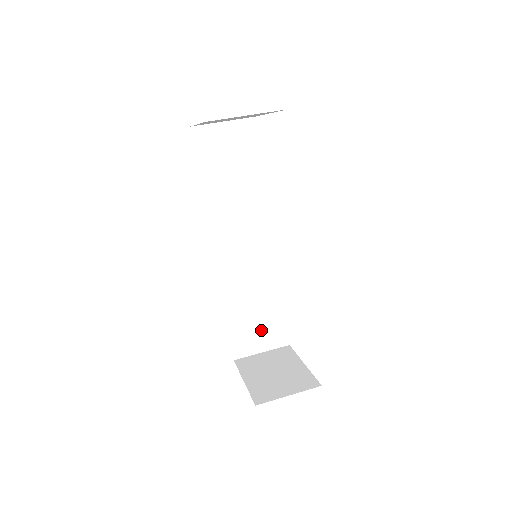
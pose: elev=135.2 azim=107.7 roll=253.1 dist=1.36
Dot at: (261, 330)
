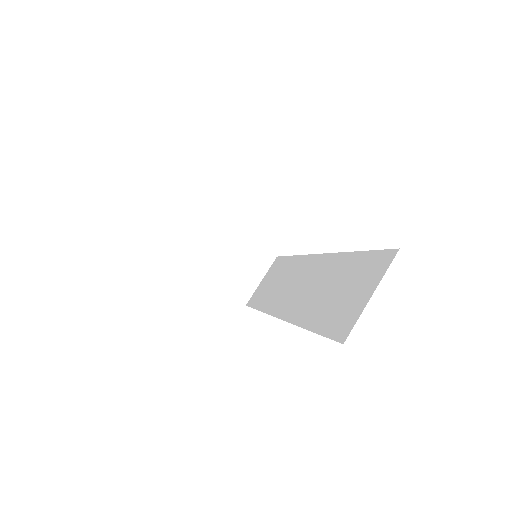
Dot at: occluded
